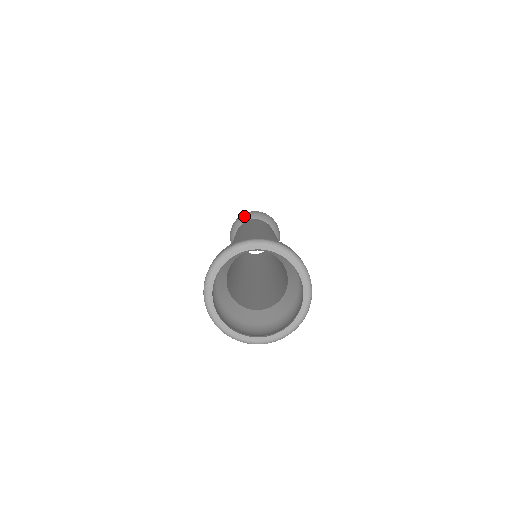
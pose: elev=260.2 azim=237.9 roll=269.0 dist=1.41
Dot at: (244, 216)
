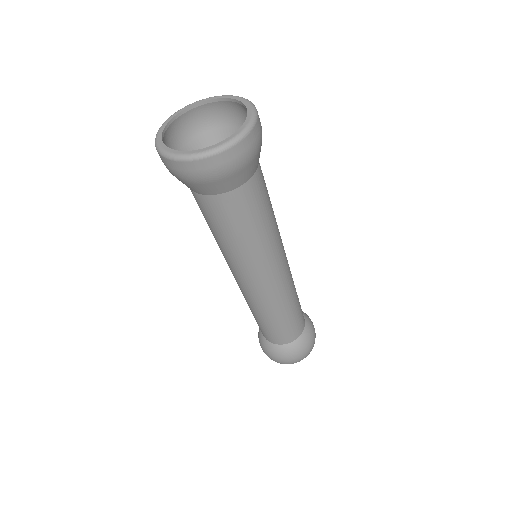
Dot at: occluded
